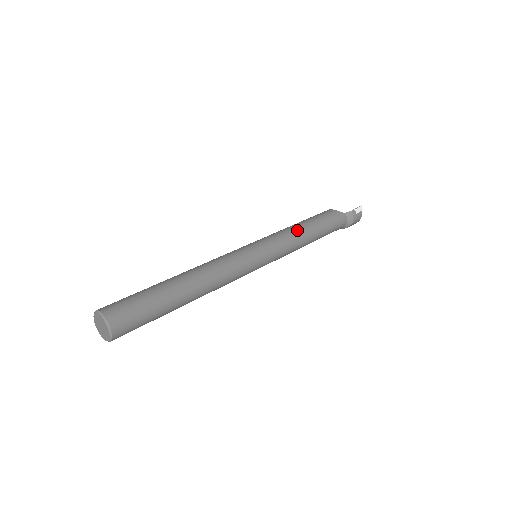
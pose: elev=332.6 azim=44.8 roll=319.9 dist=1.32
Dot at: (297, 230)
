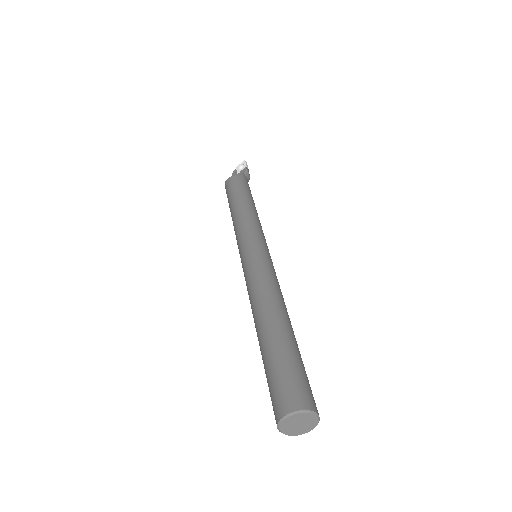
Dot at: (251, 210)
